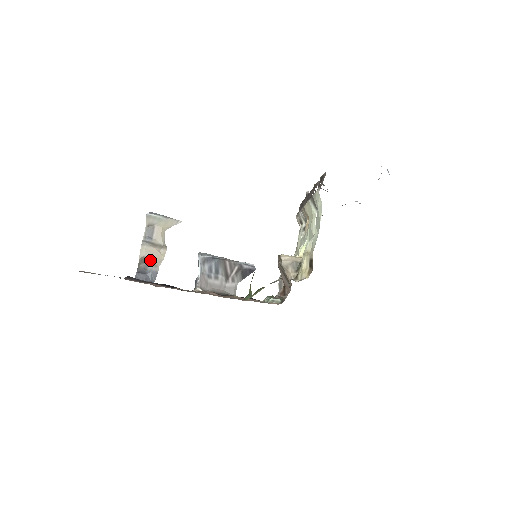
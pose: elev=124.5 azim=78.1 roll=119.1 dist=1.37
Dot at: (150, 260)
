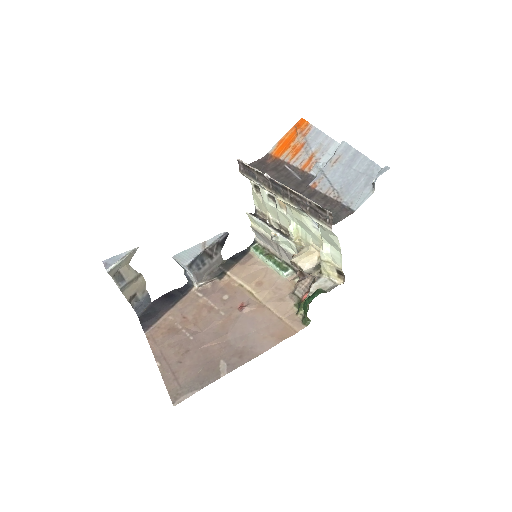
Dot at: (137, 294)
